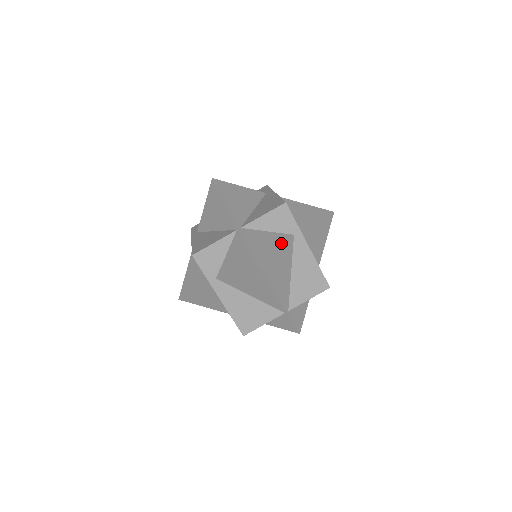
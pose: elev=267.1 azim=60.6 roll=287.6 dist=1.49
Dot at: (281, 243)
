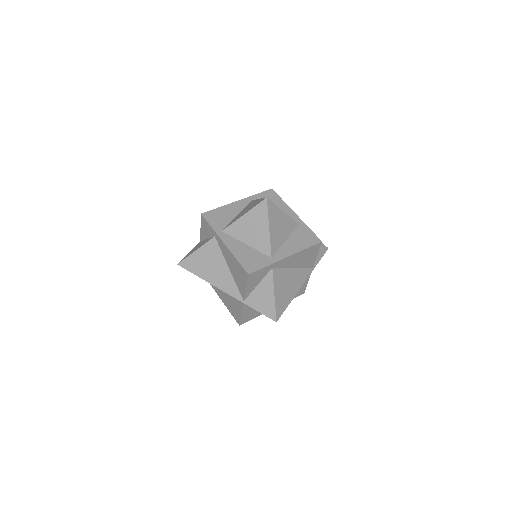
Dot at: (274, 286)
